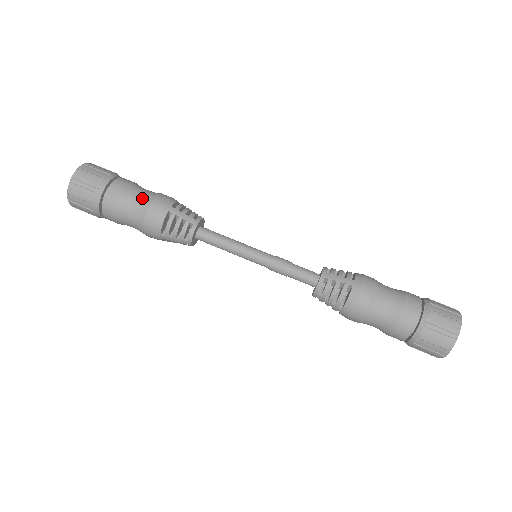
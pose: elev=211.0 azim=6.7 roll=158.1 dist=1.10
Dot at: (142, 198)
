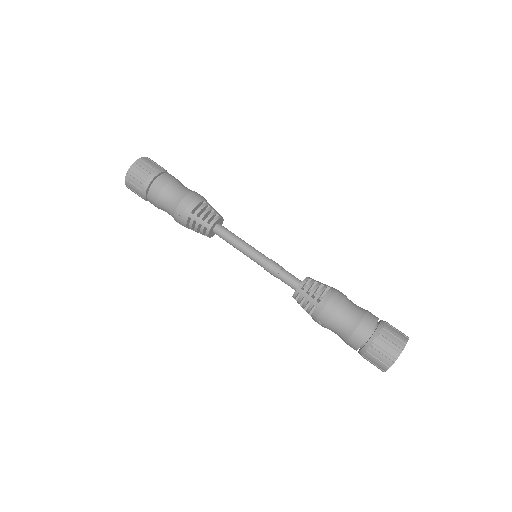
Dot at: (187, 188)
